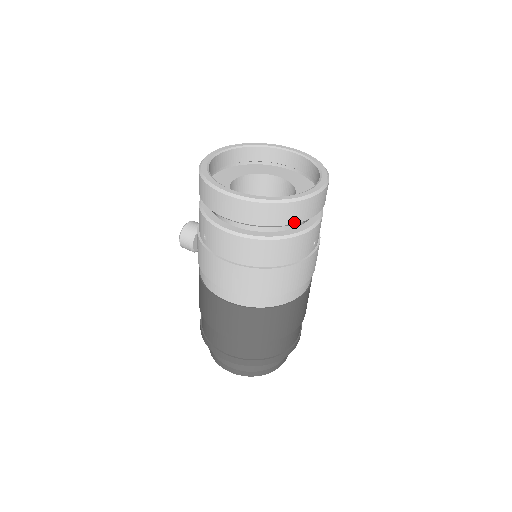
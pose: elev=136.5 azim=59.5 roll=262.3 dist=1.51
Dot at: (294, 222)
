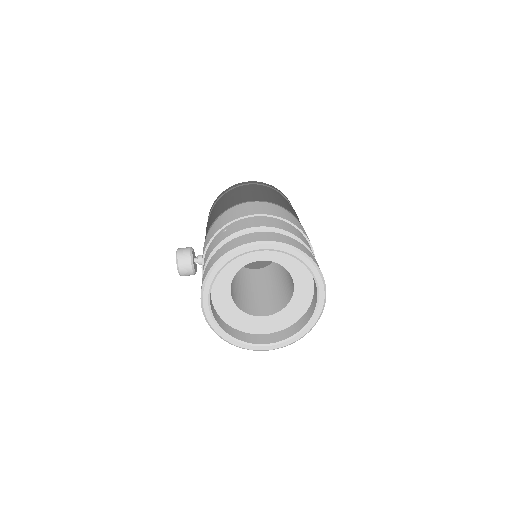
Dot at: occluded
